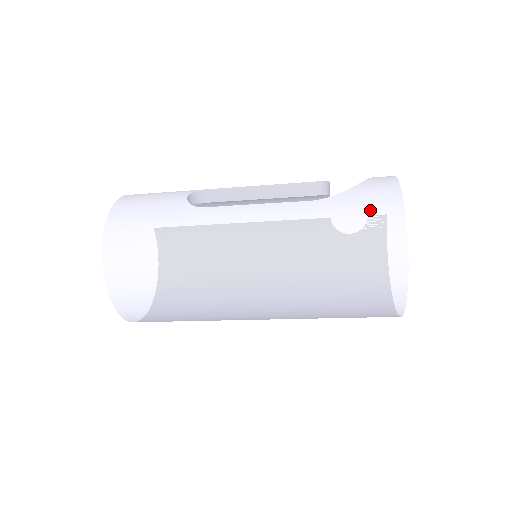
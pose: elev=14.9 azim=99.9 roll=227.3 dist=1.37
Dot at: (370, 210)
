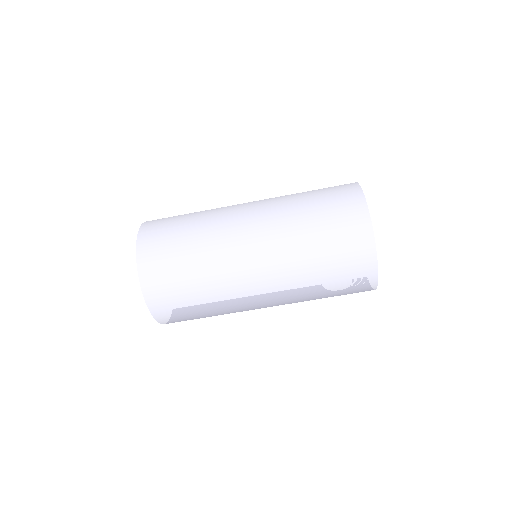
Dot at: occluded
